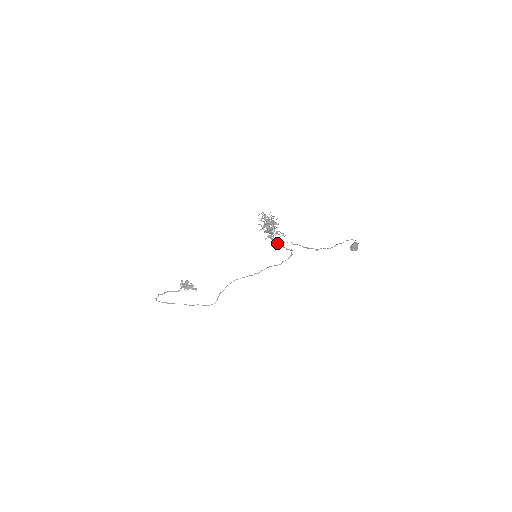
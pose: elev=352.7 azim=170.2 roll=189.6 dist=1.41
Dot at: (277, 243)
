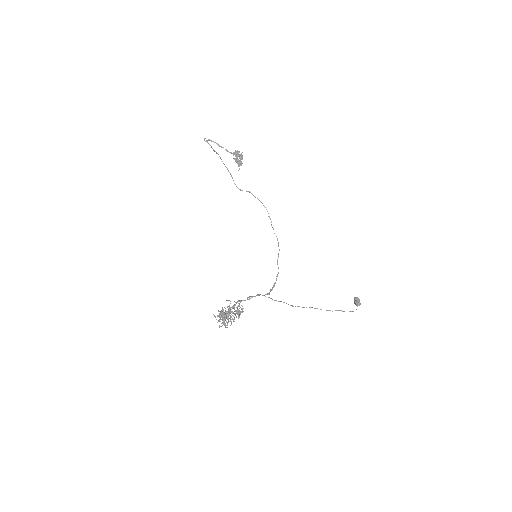
Dot at: (248, 297)
